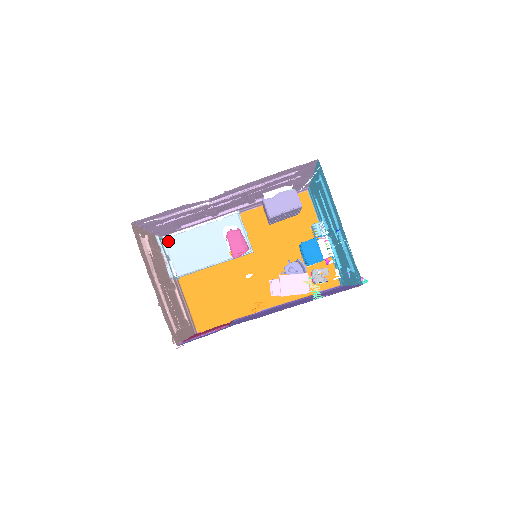
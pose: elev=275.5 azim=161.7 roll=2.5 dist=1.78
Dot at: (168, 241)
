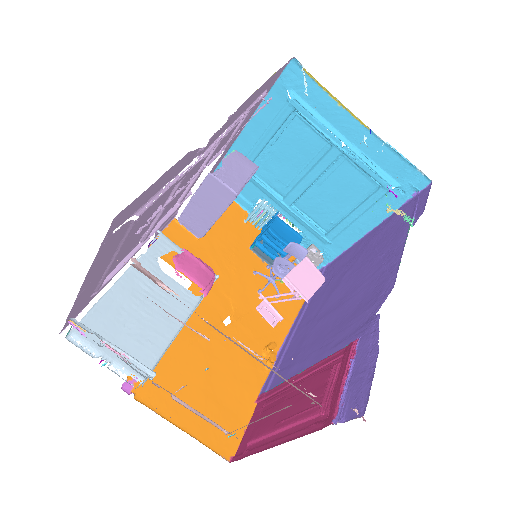
Dot at: occluded
